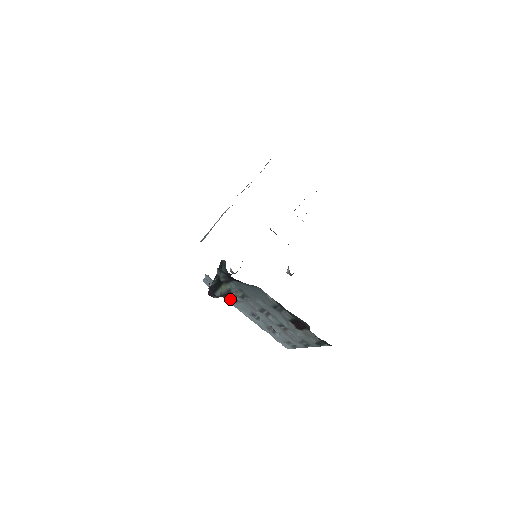
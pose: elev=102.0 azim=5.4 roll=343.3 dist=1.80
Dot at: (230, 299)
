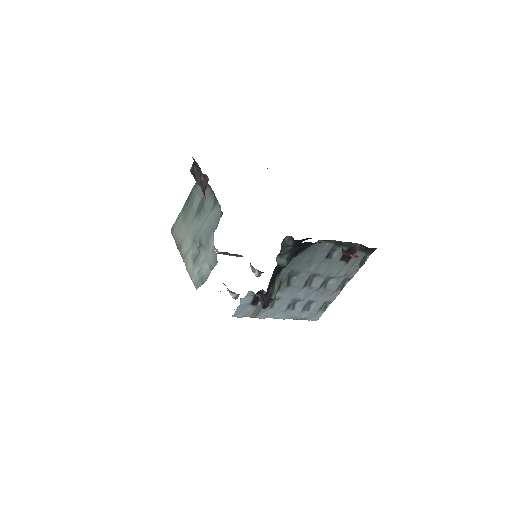
Dot at: (266, 309)
